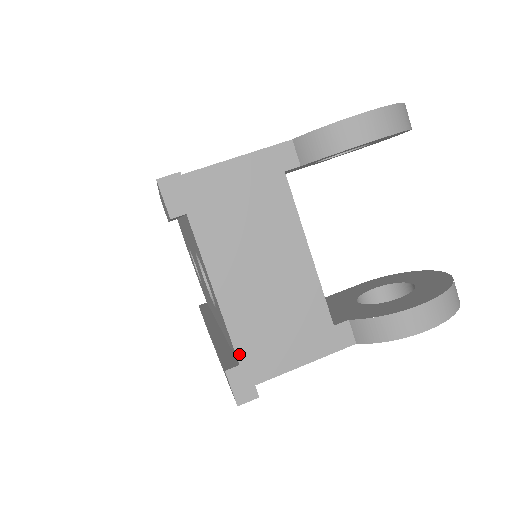
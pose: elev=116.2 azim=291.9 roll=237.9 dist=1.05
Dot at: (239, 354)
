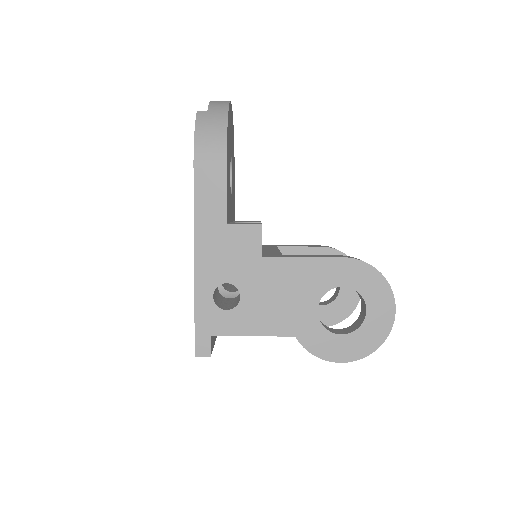
Dot at: occluded
